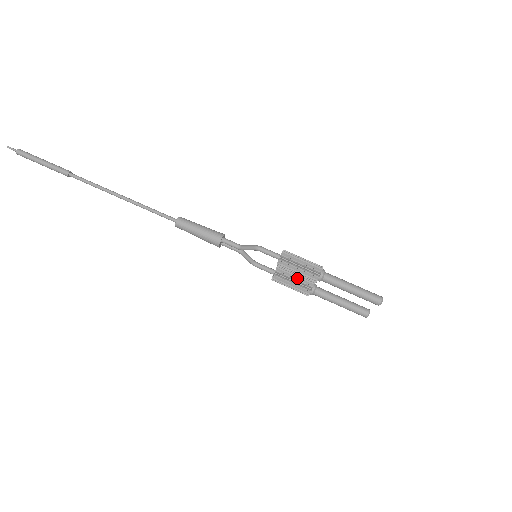
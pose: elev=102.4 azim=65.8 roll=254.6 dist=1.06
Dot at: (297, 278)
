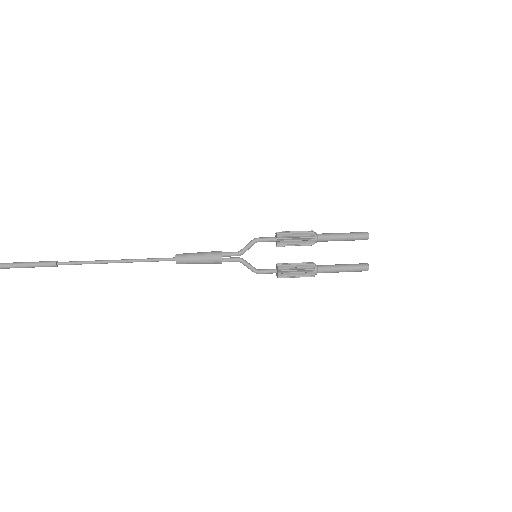
Dot at: (297, 263)
